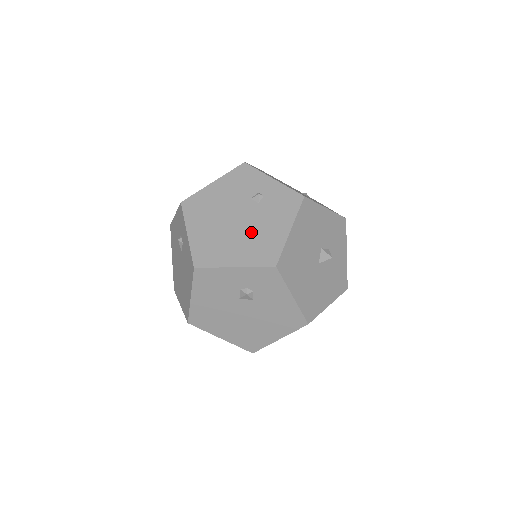
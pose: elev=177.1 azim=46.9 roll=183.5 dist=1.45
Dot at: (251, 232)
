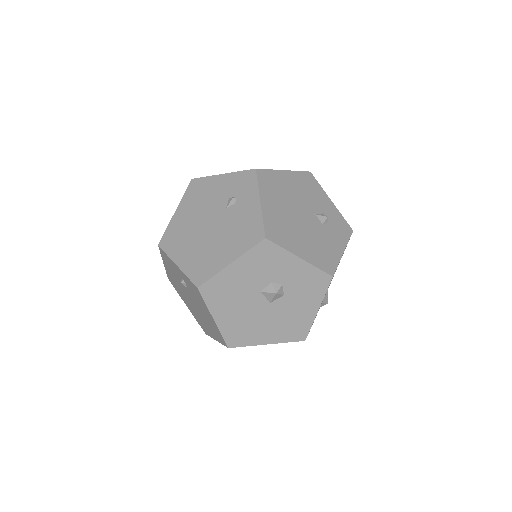
Dot at: (202, 315)
